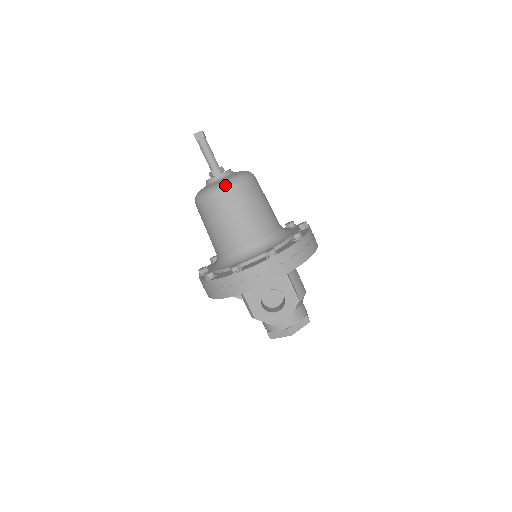
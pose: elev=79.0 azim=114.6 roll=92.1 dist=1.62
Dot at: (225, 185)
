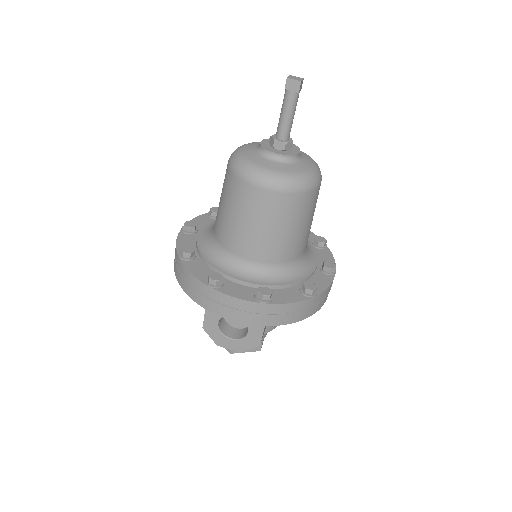
Dot at: (274, 180)
